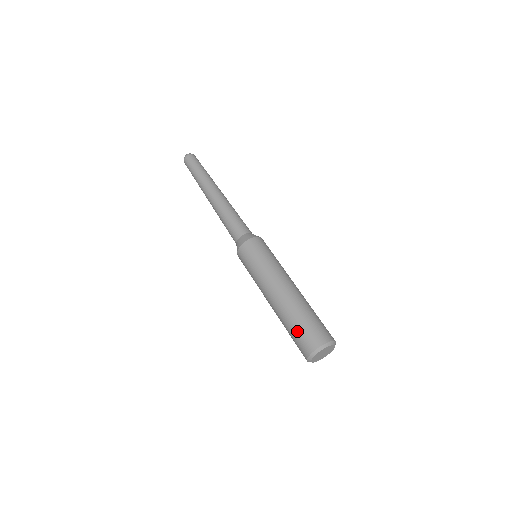
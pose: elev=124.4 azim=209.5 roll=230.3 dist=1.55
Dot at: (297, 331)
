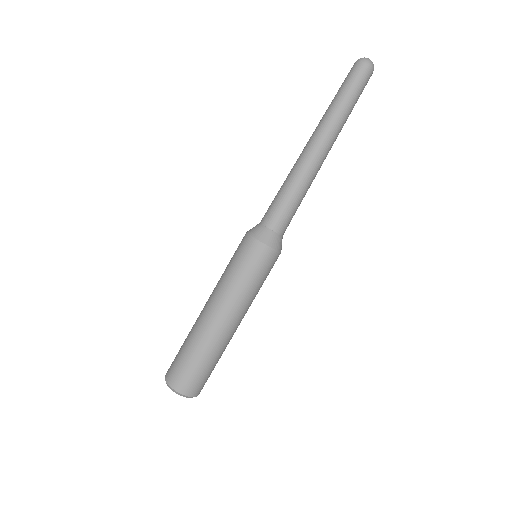
Dot at: (187, 362)
